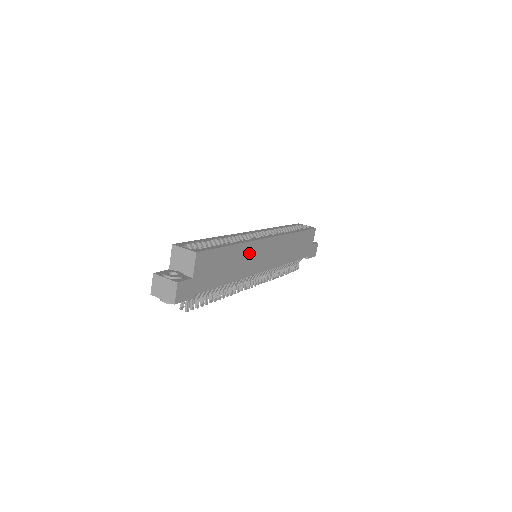
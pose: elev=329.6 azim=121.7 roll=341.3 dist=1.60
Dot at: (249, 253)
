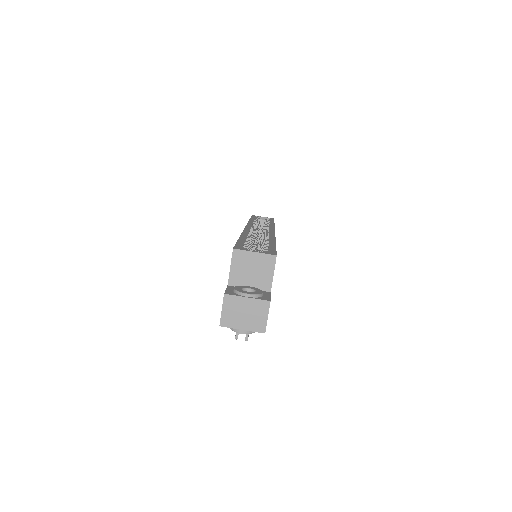
Dot at: occluded
